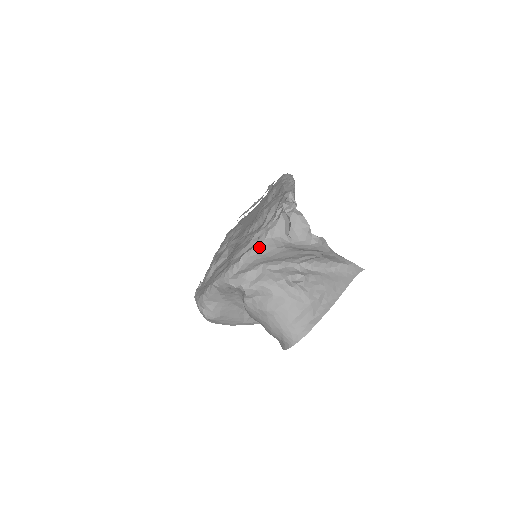
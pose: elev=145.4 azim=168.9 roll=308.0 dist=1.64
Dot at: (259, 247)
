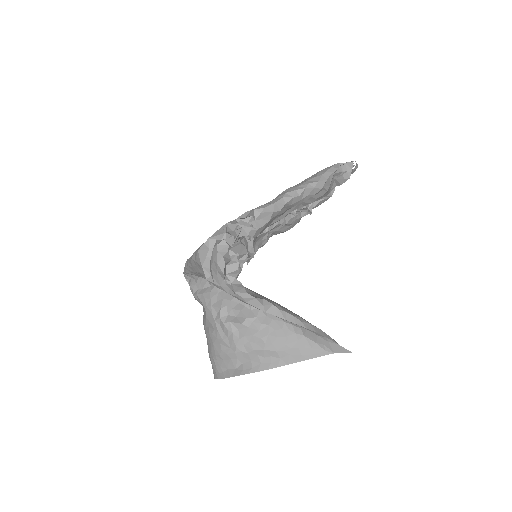
Dot at: (191, 262)
